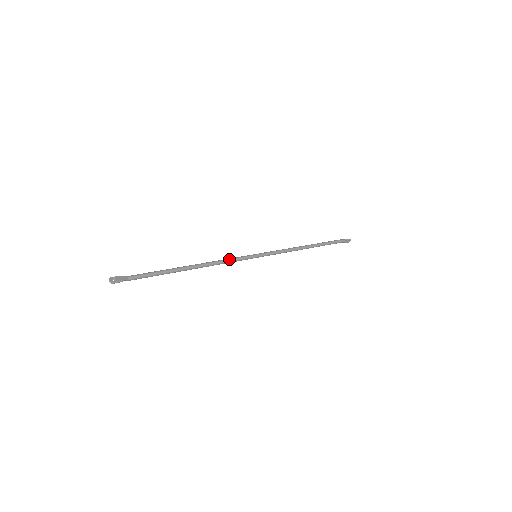
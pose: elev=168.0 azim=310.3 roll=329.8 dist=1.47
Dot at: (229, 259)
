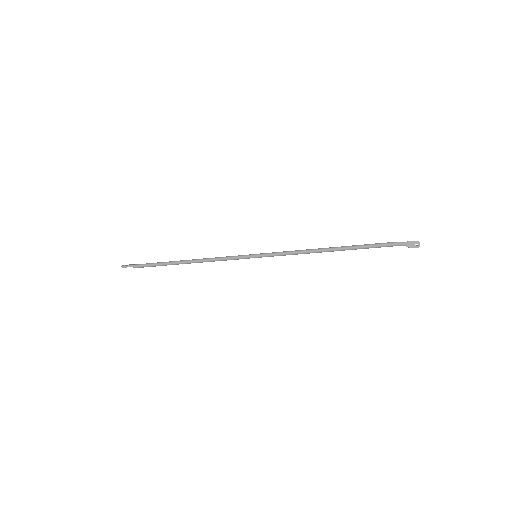
Dot at: (223, 257)
